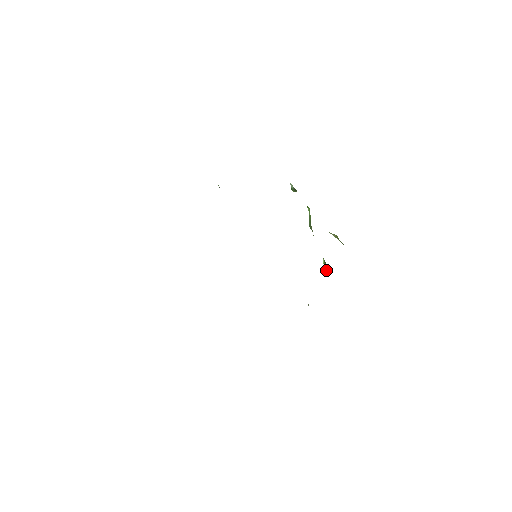
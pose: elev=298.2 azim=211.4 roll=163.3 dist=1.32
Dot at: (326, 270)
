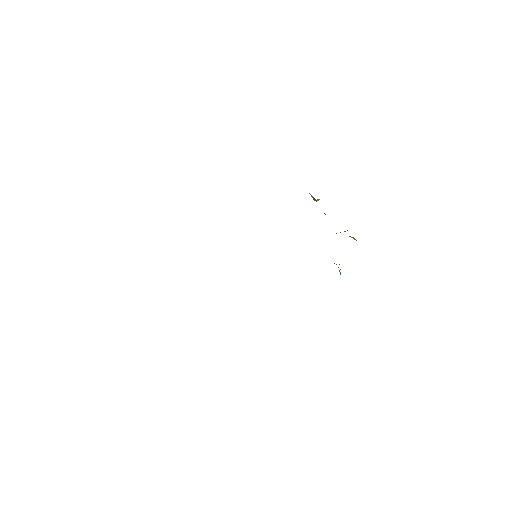
Dot at: occluded
